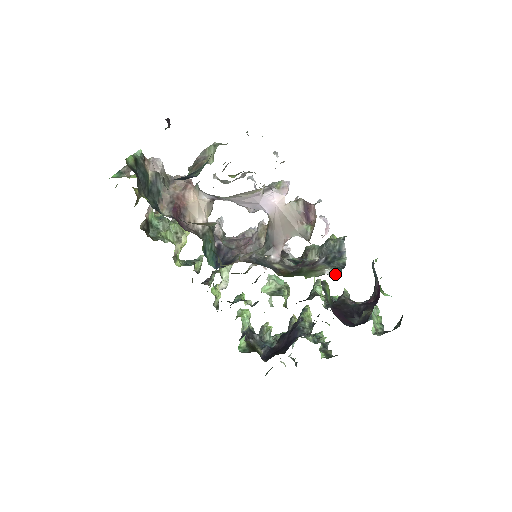
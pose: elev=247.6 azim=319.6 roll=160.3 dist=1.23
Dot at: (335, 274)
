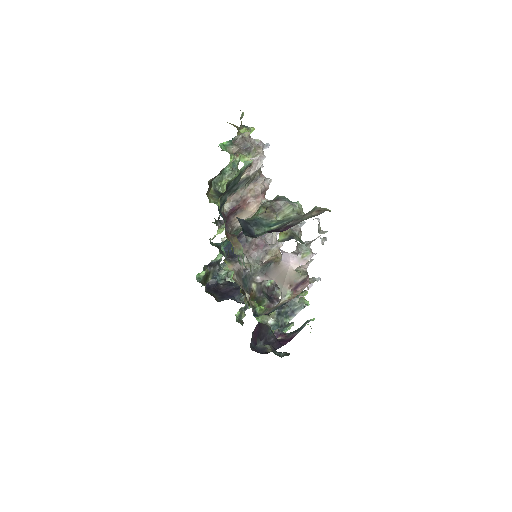
Dot at: (272, 327)
